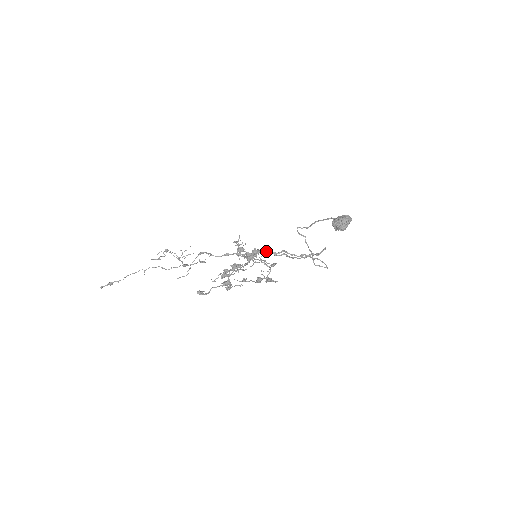
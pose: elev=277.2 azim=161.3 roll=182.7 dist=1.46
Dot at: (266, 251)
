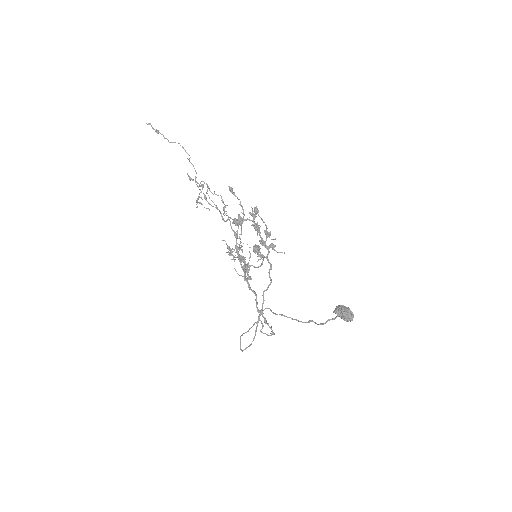
Dot at: occluded
